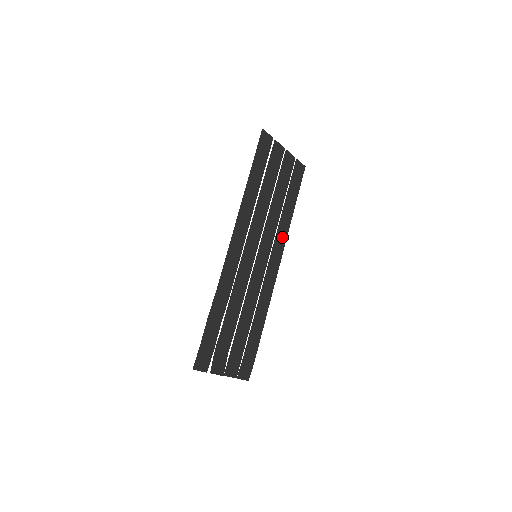
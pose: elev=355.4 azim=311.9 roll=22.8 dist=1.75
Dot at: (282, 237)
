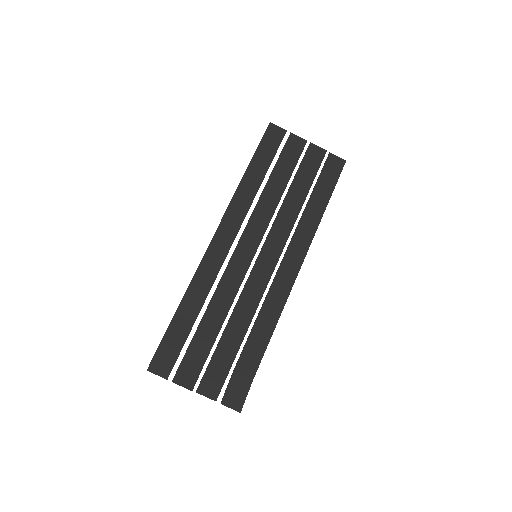
Dot at: (303, 239)
